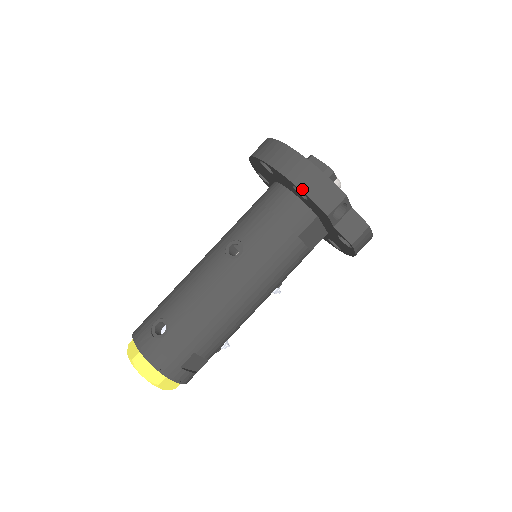
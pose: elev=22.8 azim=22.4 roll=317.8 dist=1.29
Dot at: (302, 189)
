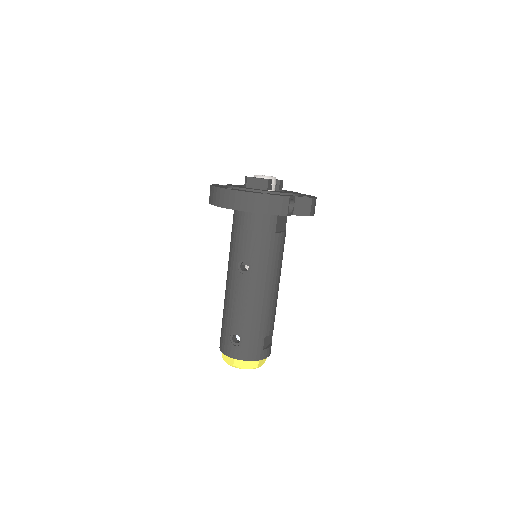
Dot at: (262, 213)
